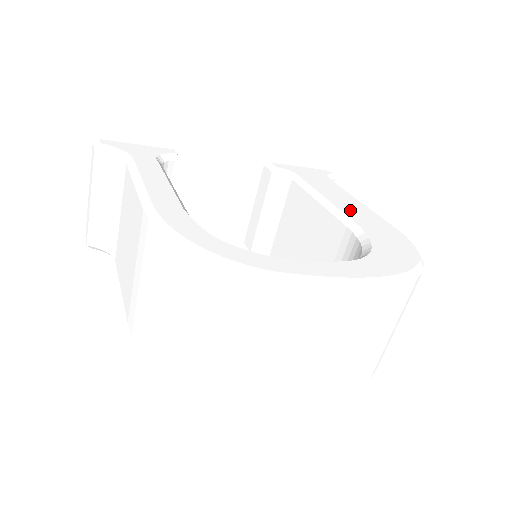
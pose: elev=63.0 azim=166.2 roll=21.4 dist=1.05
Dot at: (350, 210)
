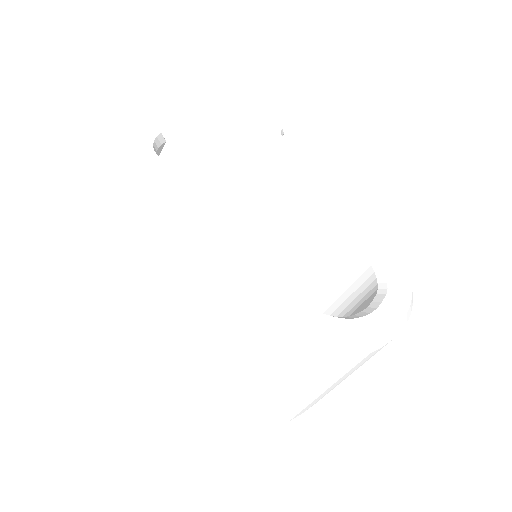
Dot at: (335, 203)
